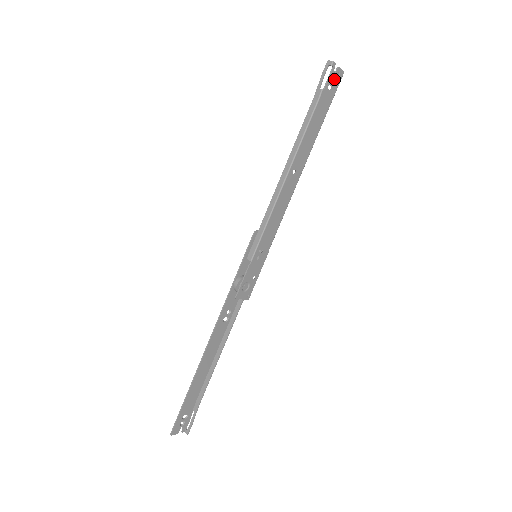
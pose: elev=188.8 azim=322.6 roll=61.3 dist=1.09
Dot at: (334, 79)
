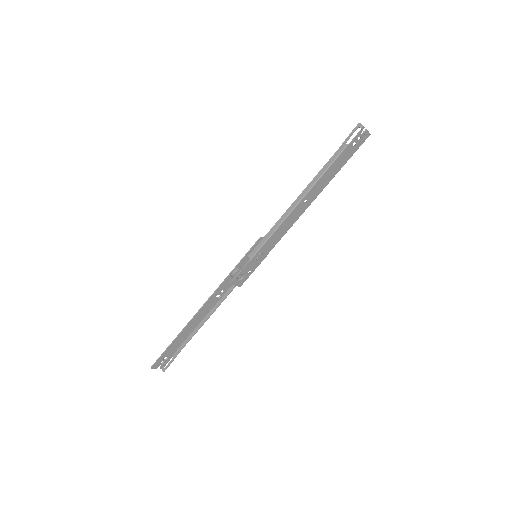
Dot at: (360, 138)
